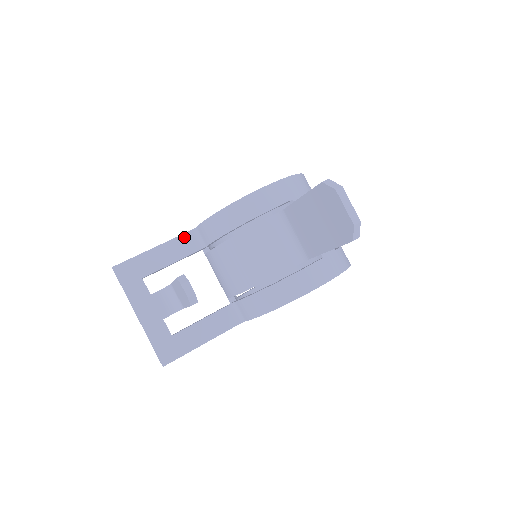
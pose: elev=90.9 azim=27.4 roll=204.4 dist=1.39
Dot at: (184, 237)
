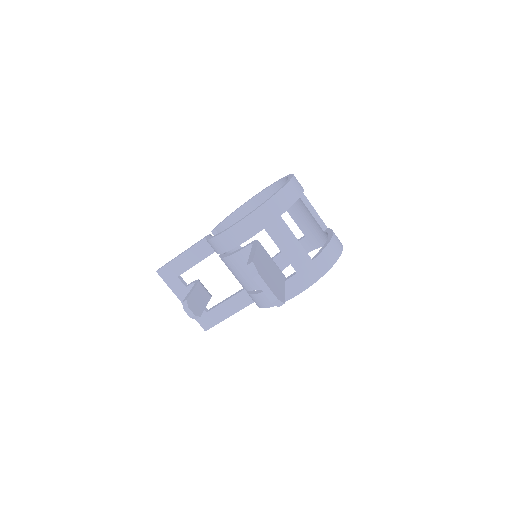
Dot at: (200, 244)
